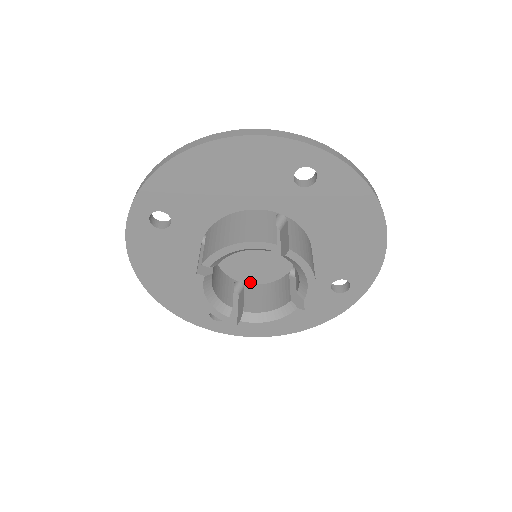
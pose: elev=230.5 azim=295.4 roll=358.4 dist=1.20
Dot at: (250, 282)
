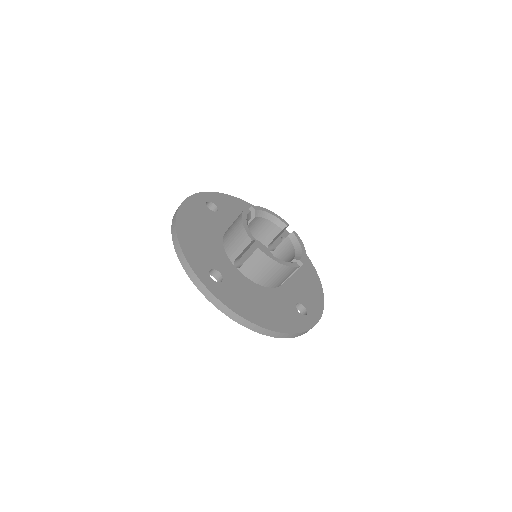
Dot at: occluded
